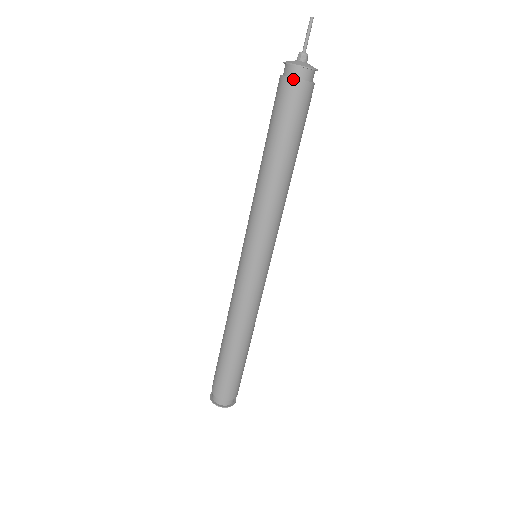
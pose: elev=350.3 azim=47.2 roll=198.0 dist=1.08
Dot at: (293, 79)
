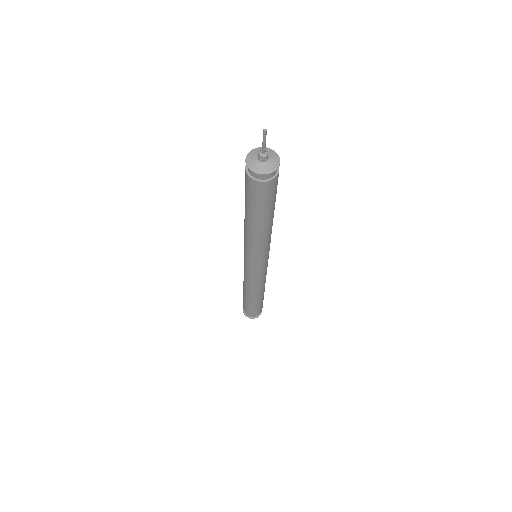
Dot at: (248, 175)
